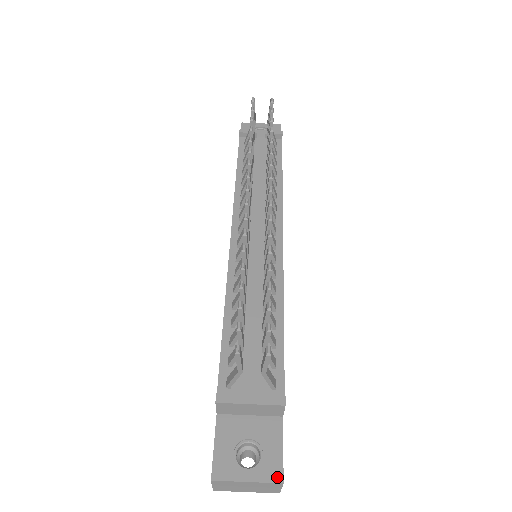
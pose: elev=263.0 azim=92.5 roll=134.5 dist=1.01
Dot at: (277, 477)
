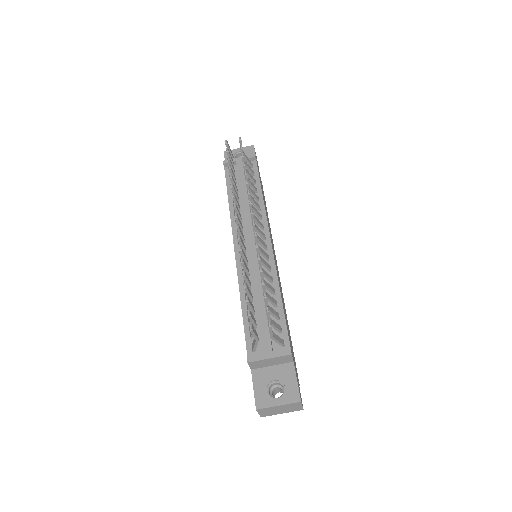
Dot at: (296, 399)
